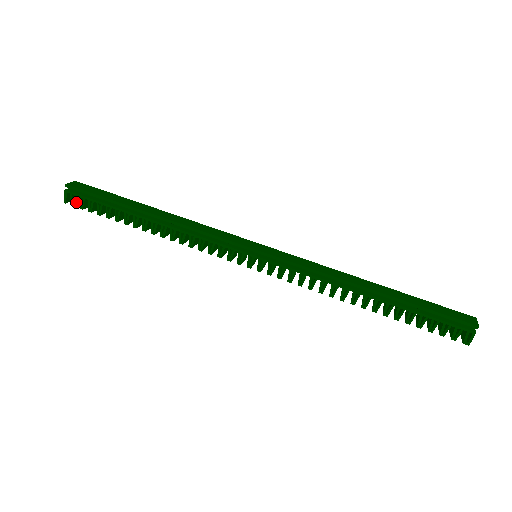
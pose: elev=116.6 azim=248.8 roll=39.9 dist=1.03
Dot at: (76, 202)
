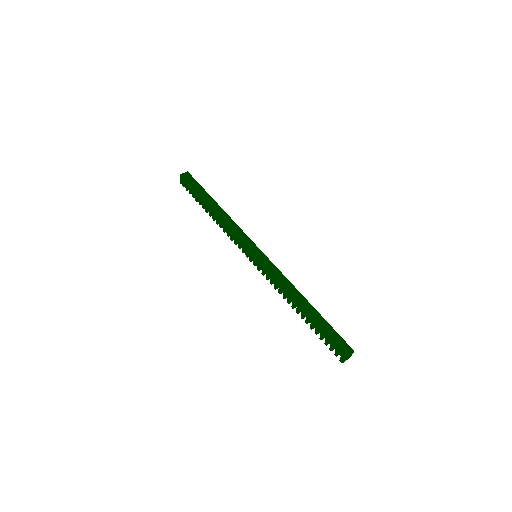
Dot at: occluded
